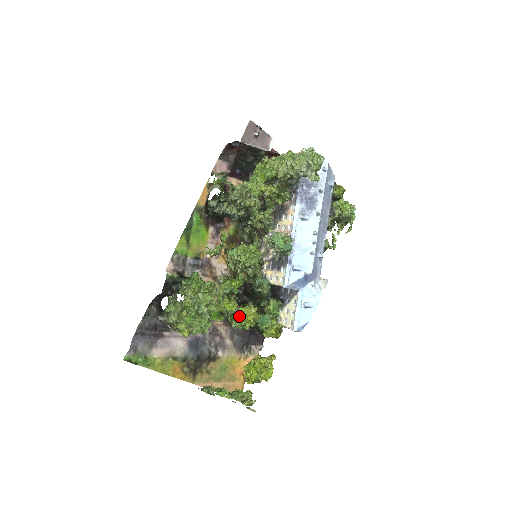
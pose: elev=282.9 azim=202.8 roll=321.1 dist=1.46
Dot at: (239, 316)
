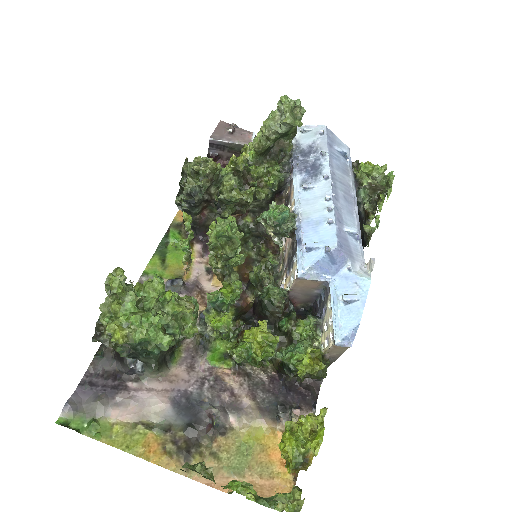
Dot at: (243, 341)
